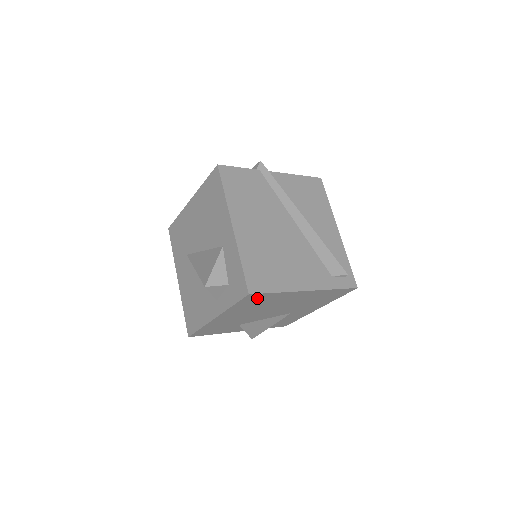
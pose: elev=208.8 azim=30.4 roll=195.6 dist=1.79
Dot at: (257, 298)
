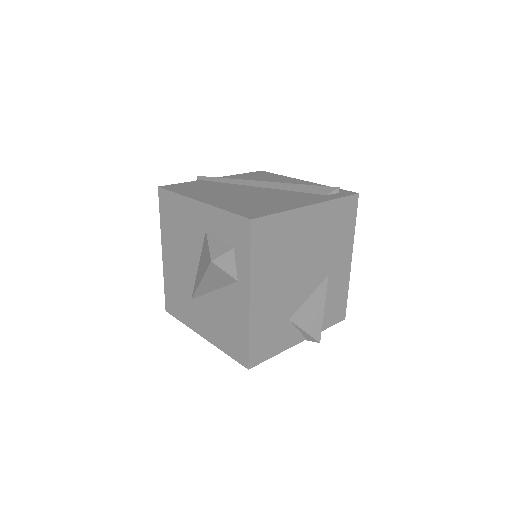
Dot at: (266, 232)
